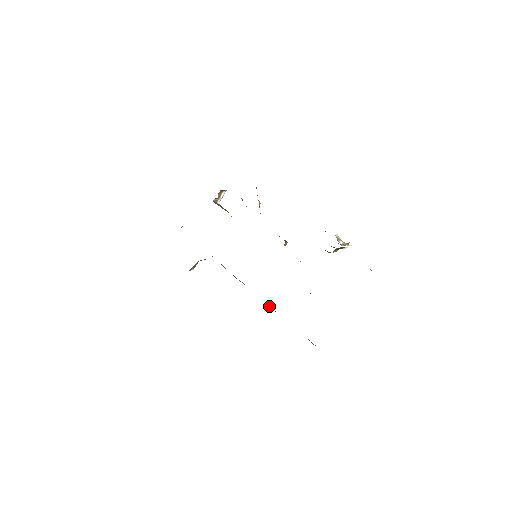
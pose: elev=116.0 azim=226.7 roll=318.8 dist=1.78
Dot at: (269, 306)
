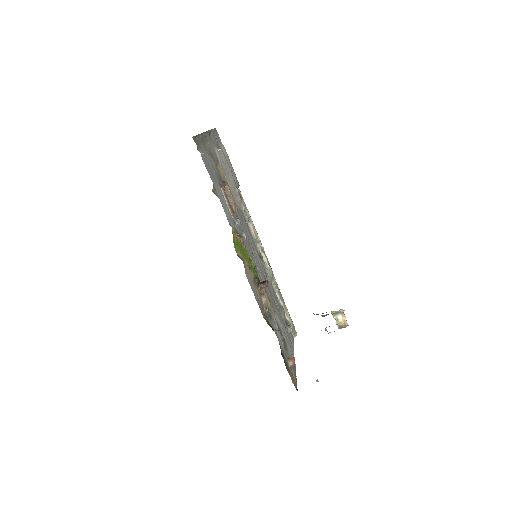
Dot at: (274, 283)
